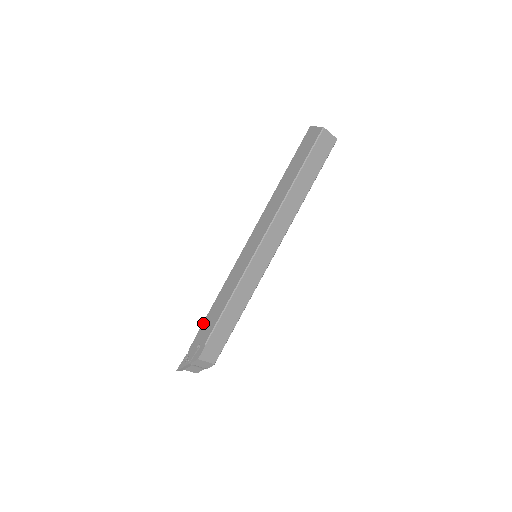
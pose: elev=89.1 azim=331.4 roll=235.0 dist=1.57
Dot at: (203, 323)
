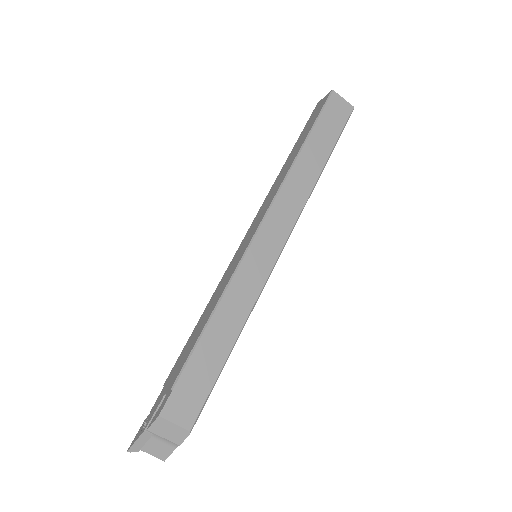
Dot at: (175, 363)
